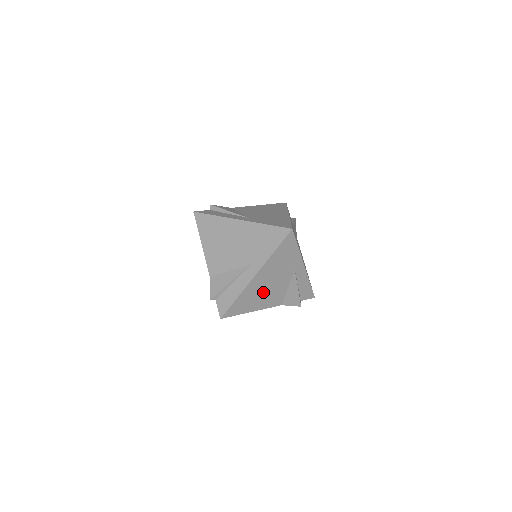
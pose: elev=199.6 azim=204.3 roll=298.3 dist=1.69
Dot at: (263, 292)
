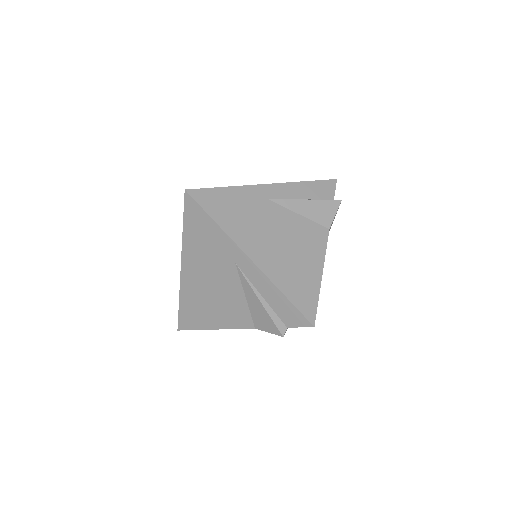
Dot at: (289, 252)
